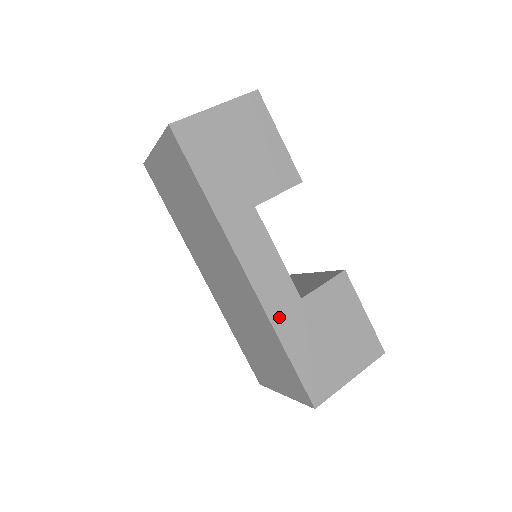
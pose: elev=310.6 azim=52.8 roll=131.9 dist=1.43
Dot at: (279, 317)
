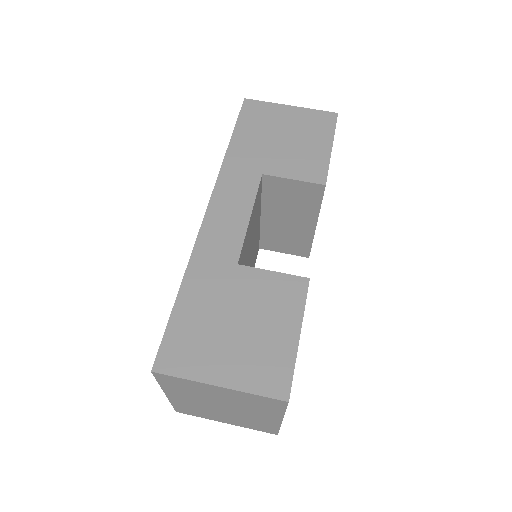
Dot at: (202, 261)
